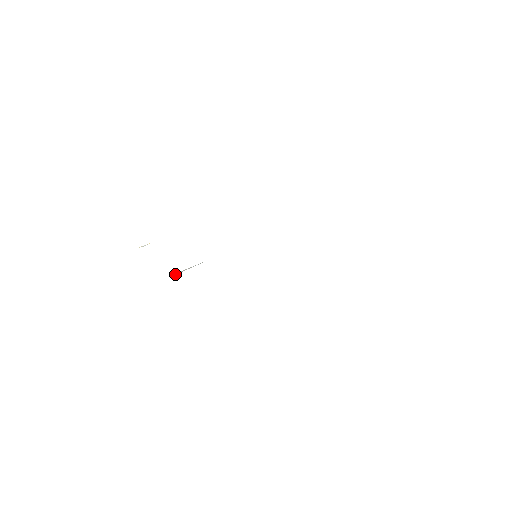
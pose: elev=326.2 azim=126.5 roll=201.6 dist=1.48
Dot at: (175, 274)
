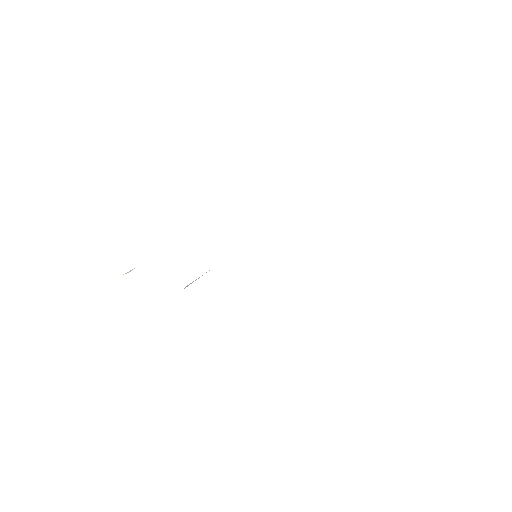
Dot at: occluded
